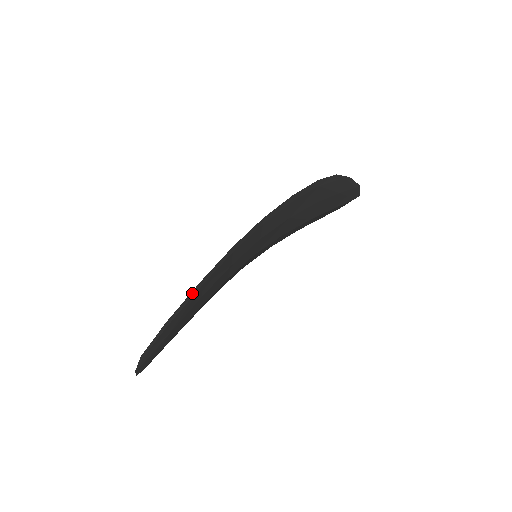
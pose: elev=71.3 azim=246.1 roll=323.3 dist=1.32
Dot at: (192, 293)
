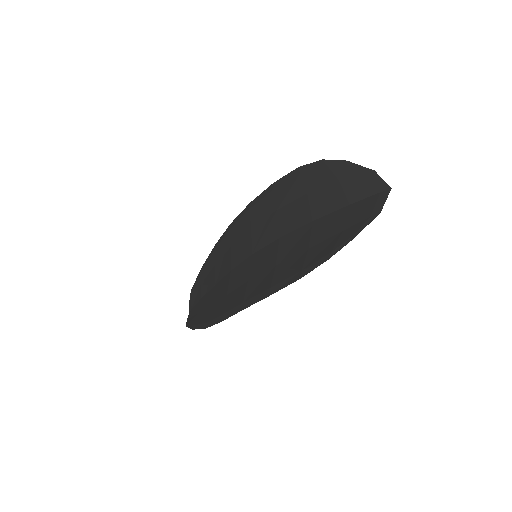
Dot at: (202, 327)
